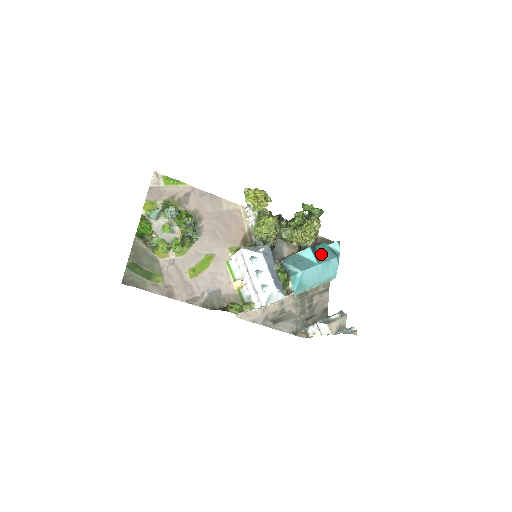
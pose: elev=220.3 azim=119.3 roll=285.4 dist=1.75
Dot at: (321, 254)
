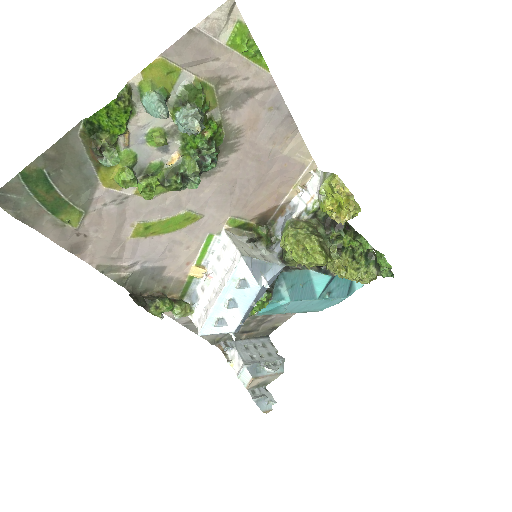
Dot at: (335, 285)
